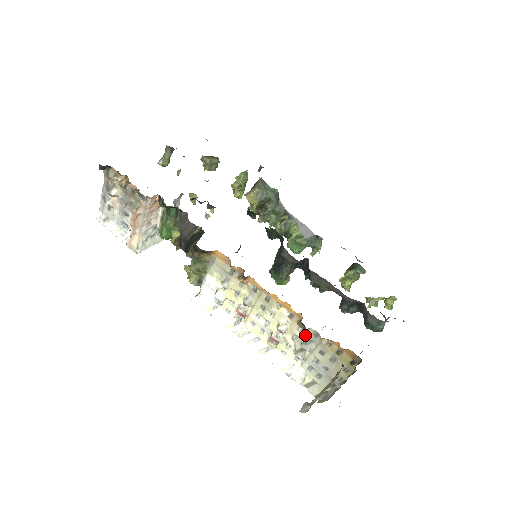
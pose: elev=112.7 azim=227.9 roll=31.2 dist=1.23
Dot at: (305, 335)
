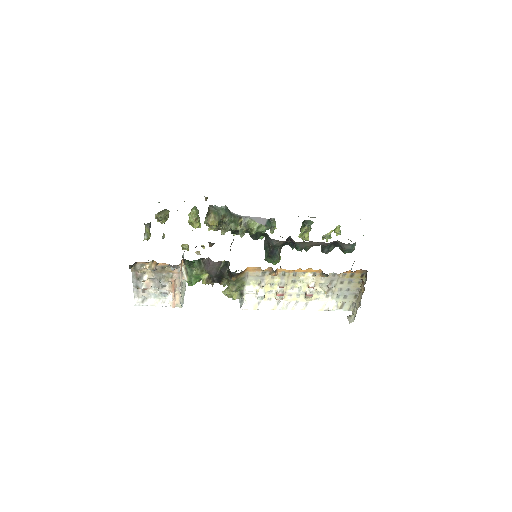
Dot at: (327, 280)
